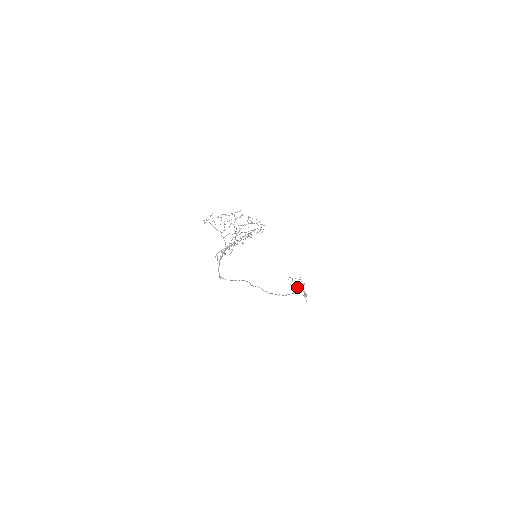
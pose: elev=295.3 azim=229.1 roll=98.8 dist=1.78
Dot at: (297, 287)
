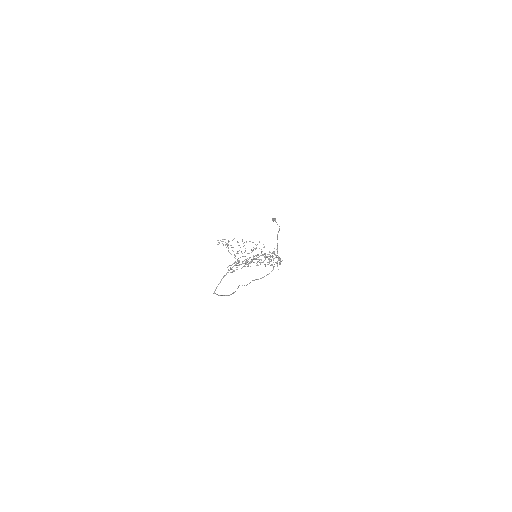
Dot at: (273, 269)
